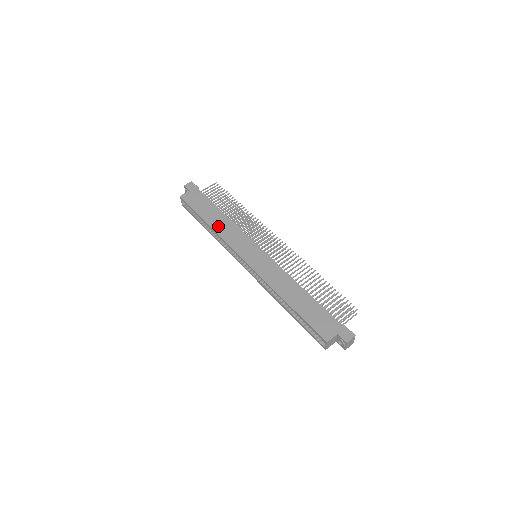
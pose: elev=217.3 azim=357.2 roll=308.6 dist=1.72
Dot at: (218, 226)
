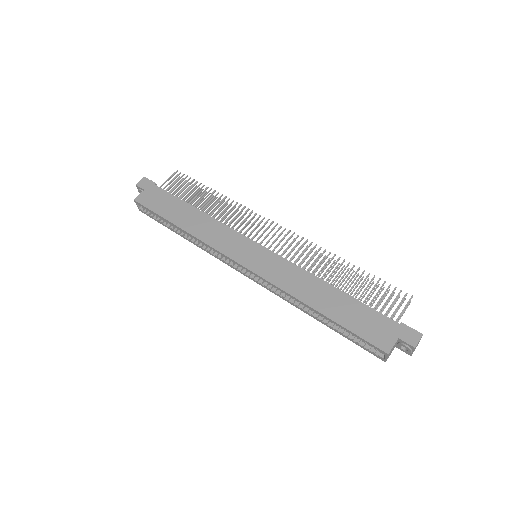
Dot at: (195, 228)
